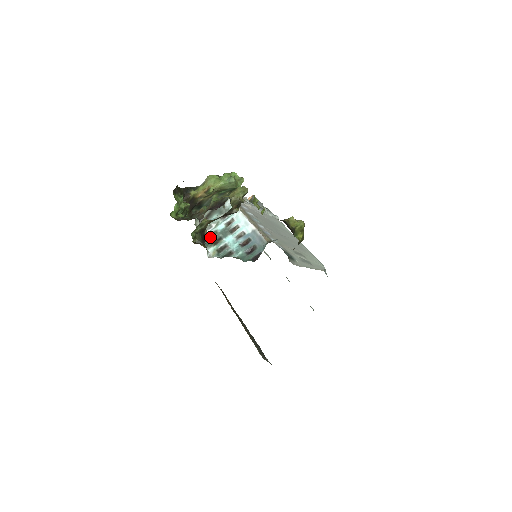
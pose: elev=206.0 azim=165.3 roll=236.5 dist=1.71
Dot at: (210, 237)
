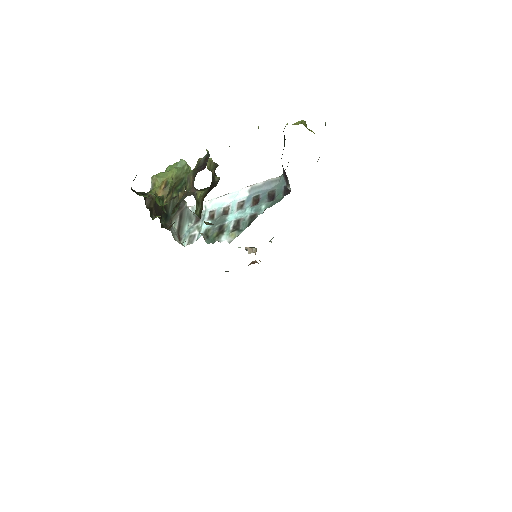
Dot at: (206, 237)
